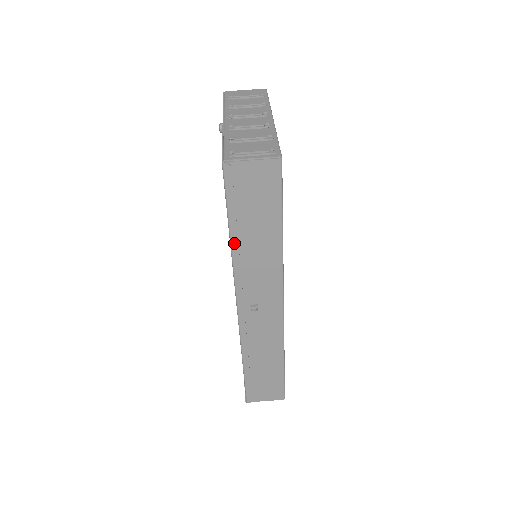
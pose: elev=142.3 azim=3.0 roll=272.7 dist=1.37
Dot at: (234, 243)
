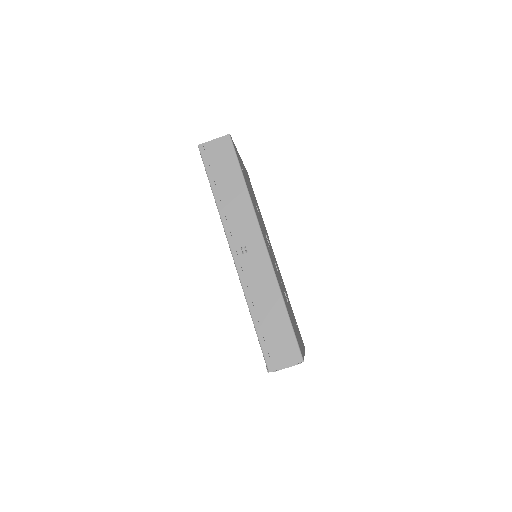
Dot at: (216, 196)
